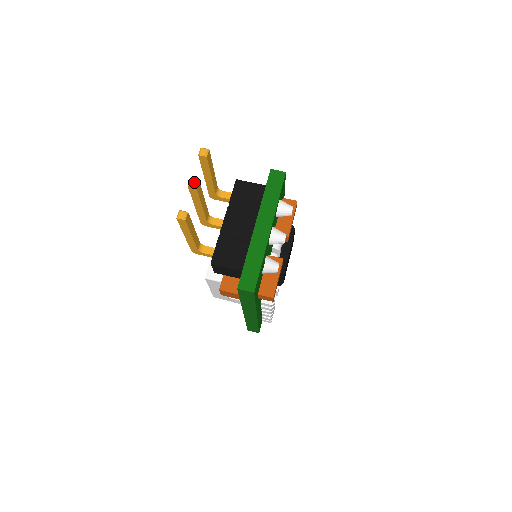
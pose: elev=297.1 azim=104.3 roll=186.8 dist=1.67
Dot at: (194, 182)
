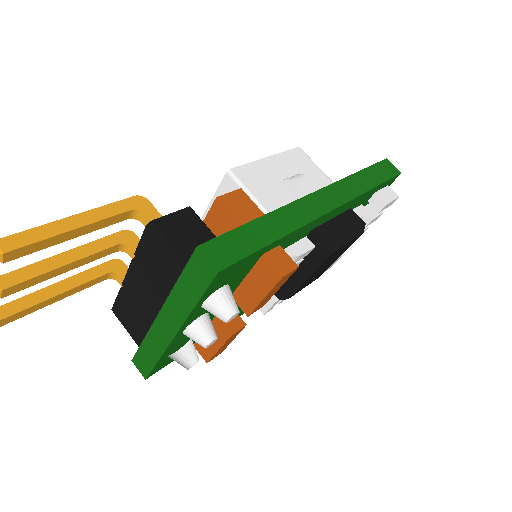
Dot at: out of frame
